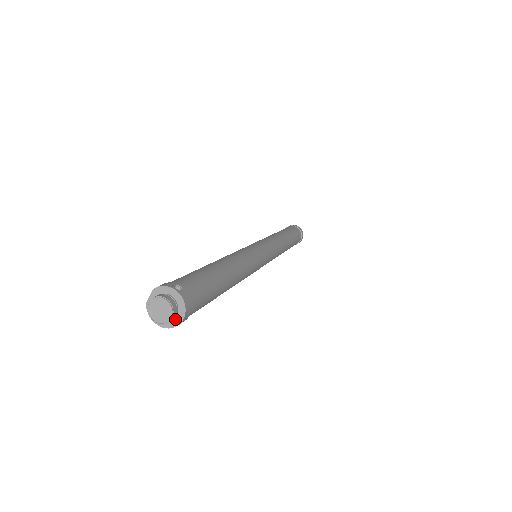
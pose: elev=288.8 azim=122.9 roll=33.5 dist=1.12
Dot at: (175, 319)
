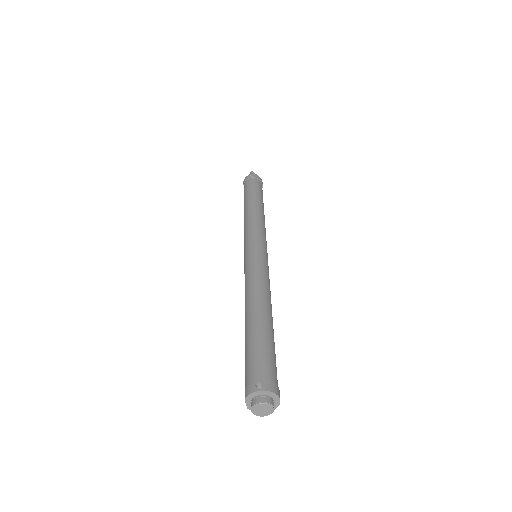
Dot at: (274, 403)
